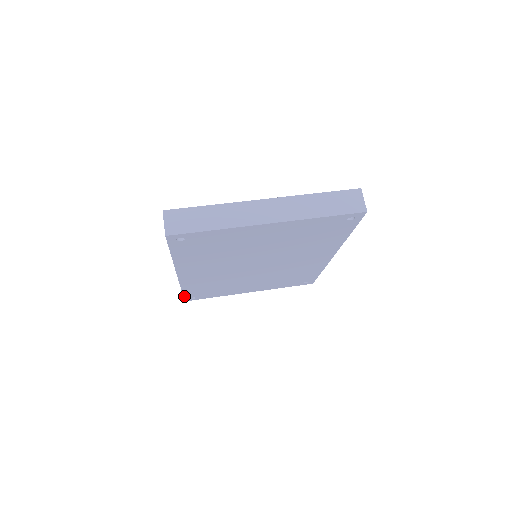
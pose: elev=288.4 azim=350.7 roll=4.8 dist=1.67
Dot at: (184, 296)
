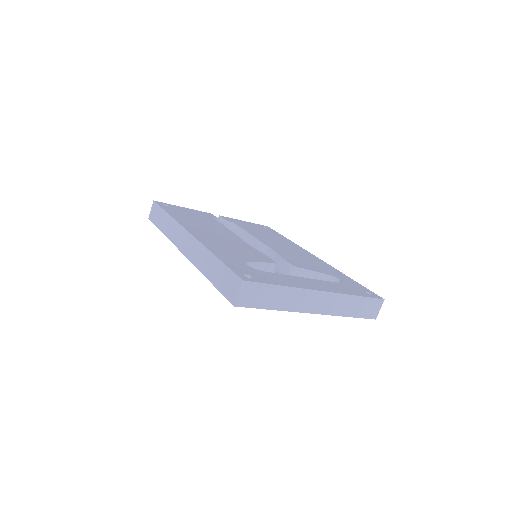
Dot at: (156, 225)
